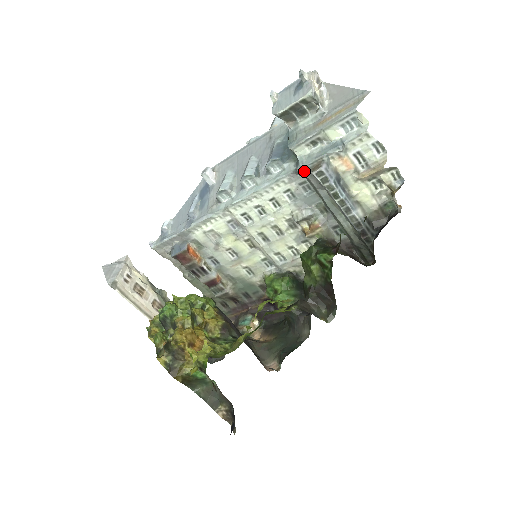
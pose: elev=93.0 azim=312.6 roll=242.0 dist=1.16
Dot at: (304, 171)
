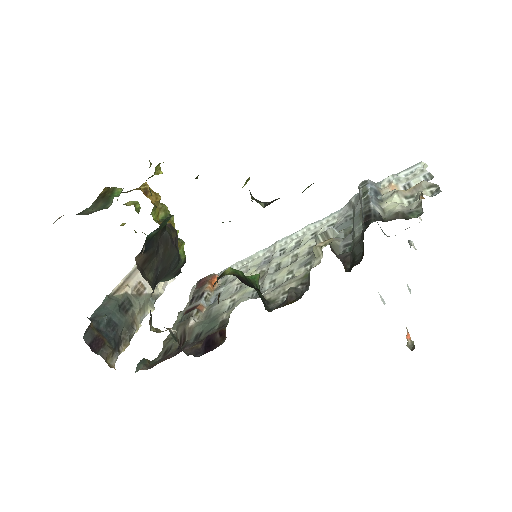
Dot at: (355, 198)
